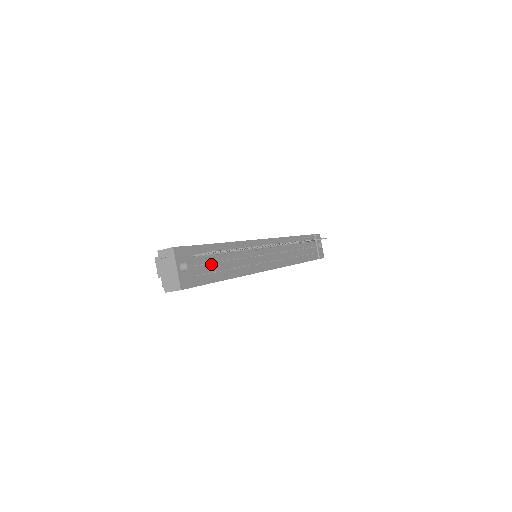
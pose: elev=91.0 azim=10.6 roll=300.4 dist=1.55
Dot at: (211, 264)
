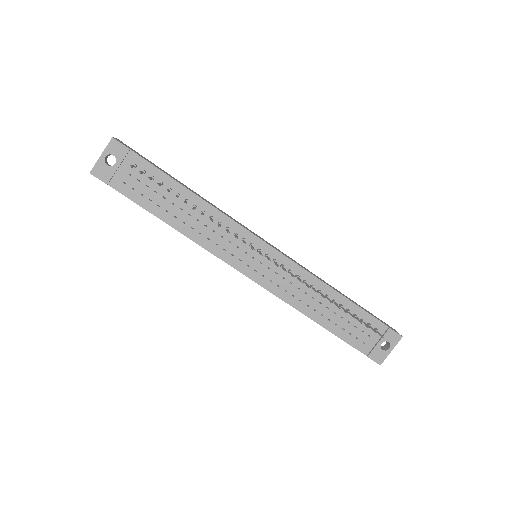
Dot at: (152, 190)
